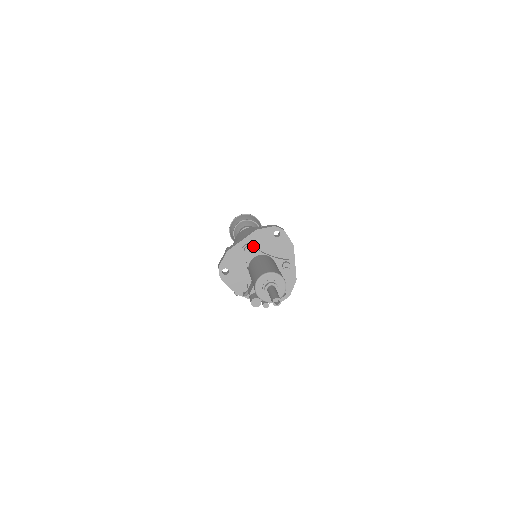
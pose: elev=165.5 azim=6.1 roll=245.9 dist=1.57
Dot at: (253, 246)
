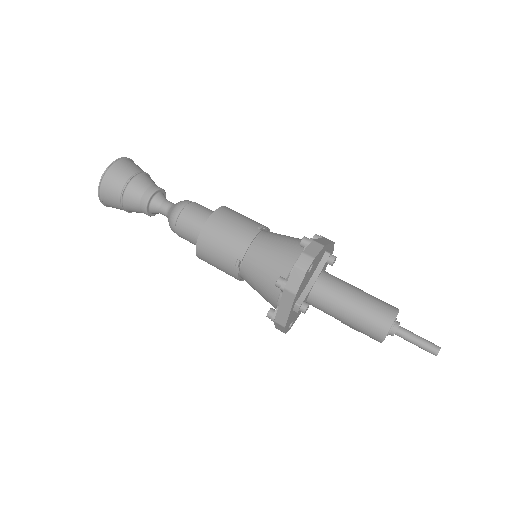
Dot at: (300, 298)
